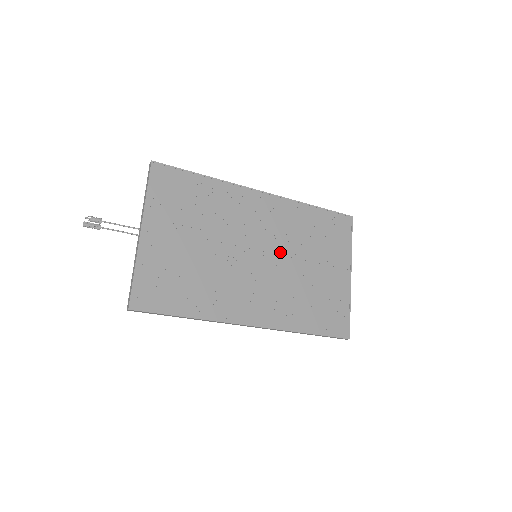
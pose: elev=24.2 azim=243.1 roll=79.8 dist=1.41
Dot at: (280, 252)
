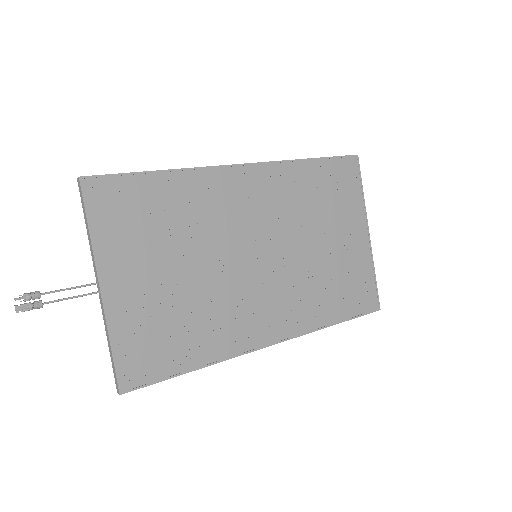
Dot at: (283, 239)
